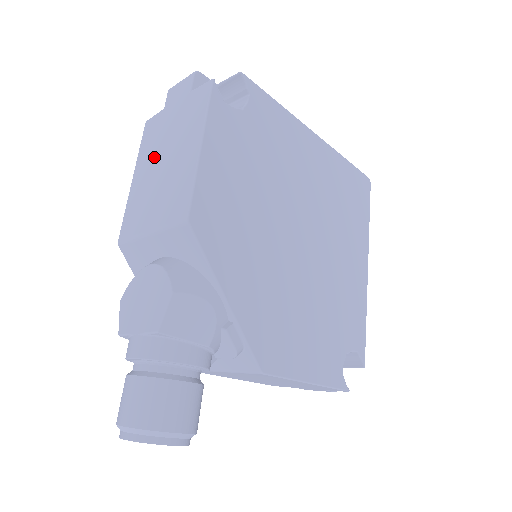
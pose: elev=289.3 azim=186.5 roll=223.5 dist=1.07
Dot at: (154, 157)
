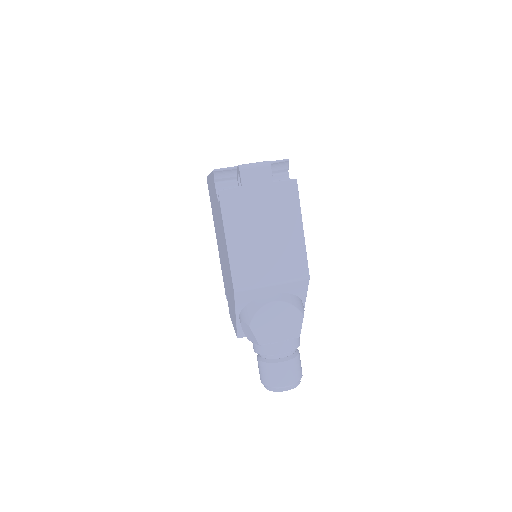
Dot at: (251, 228)
